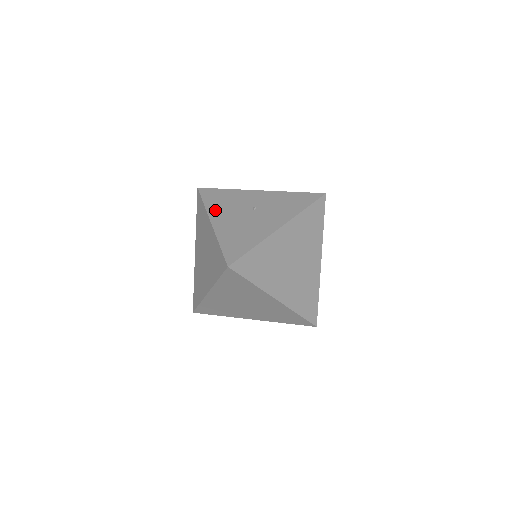
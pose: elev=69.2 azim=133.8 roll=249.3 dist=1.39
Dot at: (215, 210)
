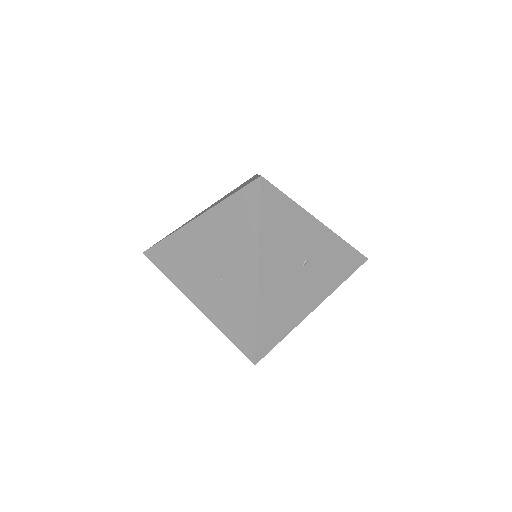
Dot at: (269, 248)
